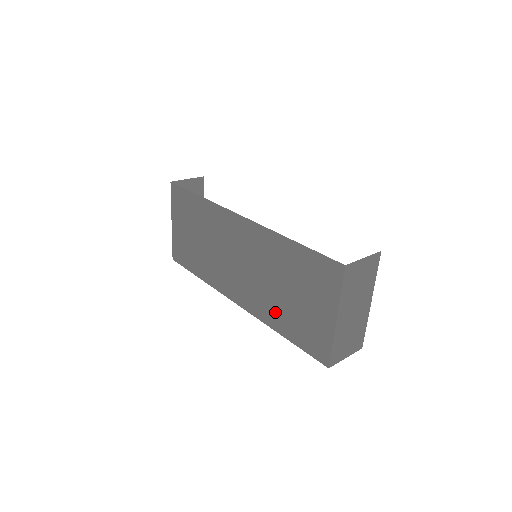
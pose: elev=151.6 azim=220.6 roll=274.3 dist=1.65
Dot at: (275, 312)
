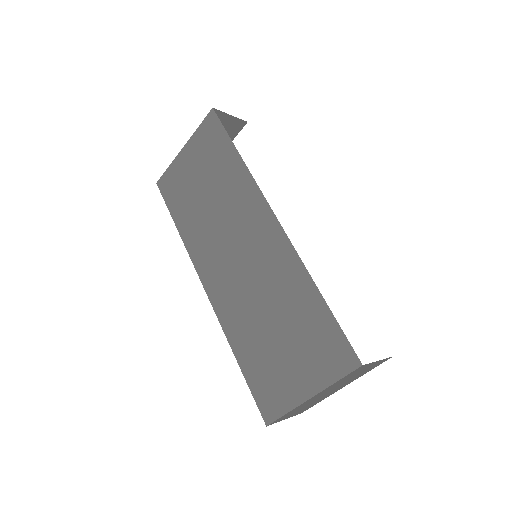
Dot at: (245, 333)
